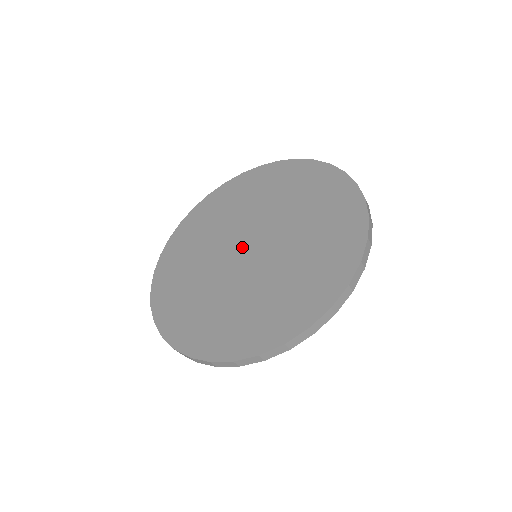
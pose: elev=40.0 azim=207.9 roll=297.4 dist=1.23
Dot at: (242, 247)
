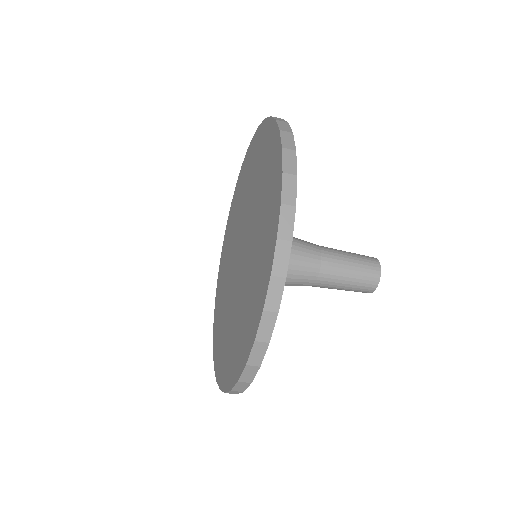
Dot at: (239, 248)
